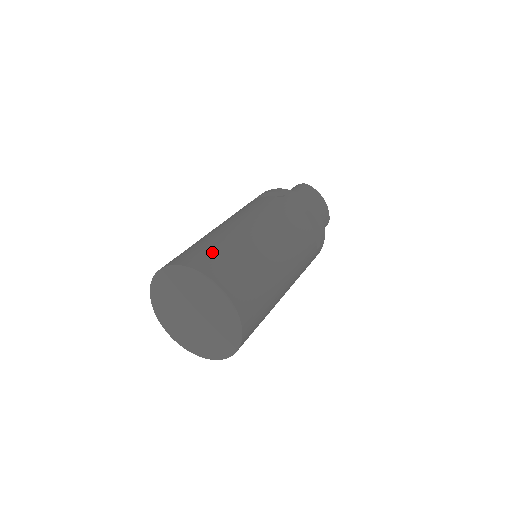
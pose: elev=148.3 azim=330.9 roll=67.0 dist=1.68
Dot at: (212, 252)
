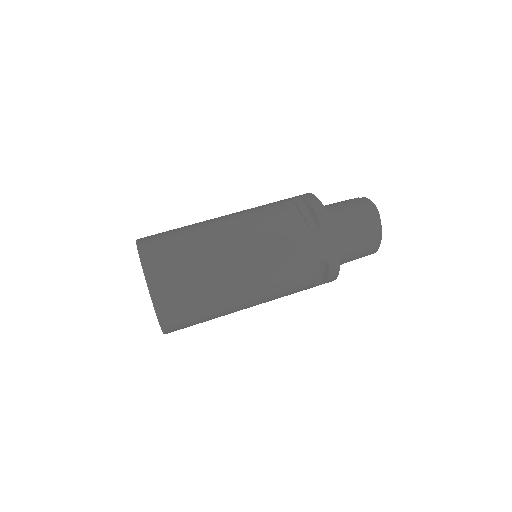
Dot at: (178, 269)
